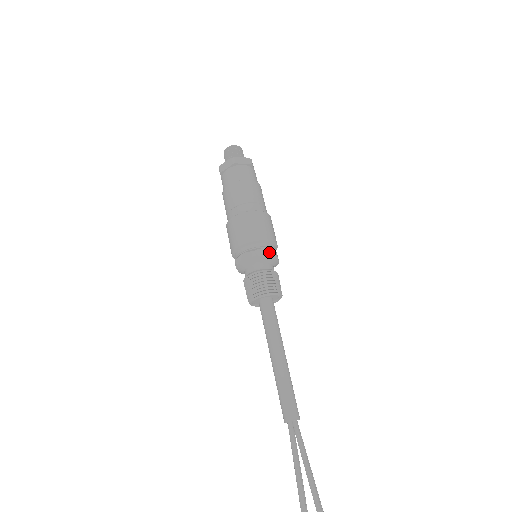
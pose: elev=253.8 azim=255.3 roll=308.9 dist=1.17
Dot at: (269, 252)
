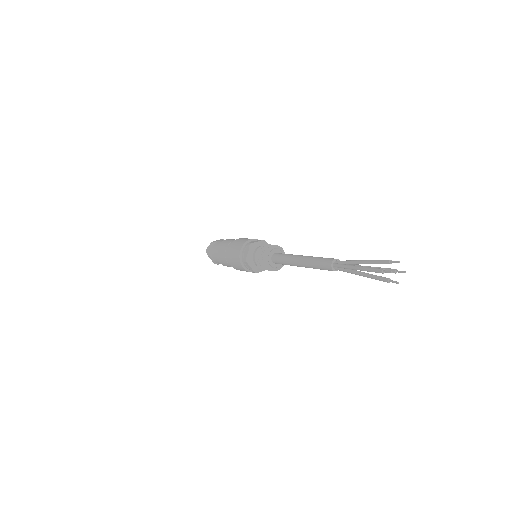
Dot at: (259, 241)
